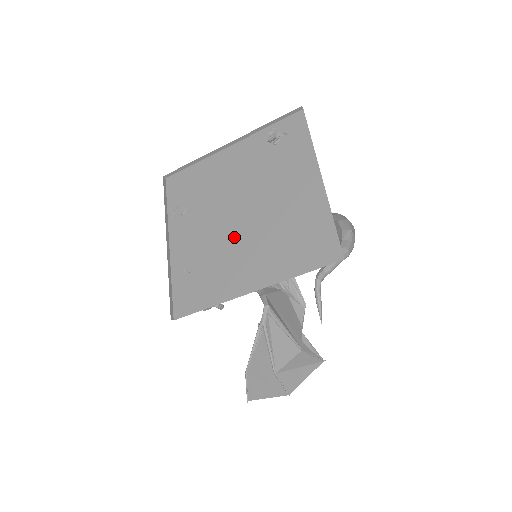
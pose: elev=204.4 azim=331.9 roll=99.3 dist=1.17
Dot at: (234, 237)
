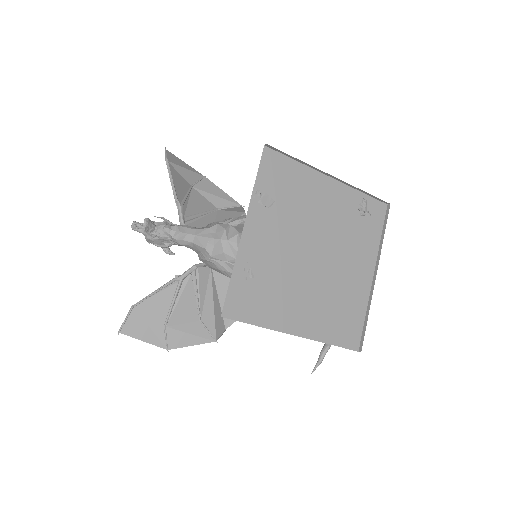
Dot at: (301, 274)
